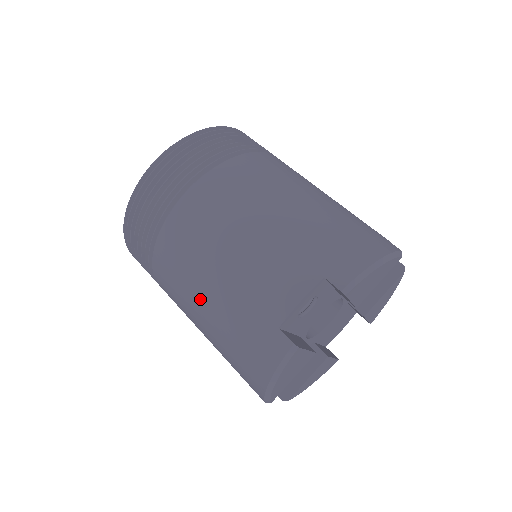
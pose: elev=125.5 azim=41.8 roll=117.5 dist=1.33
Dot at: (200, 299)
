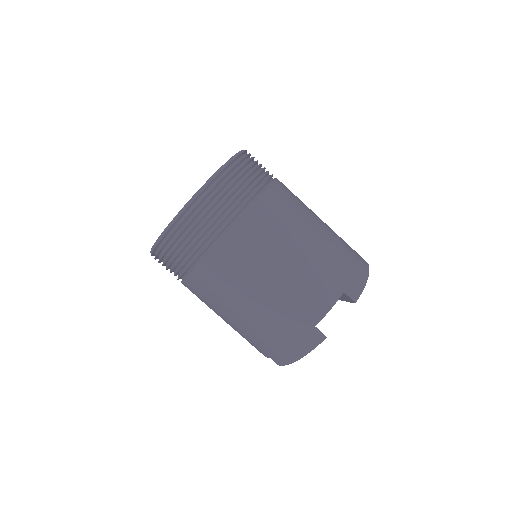
Dot at: occluded
